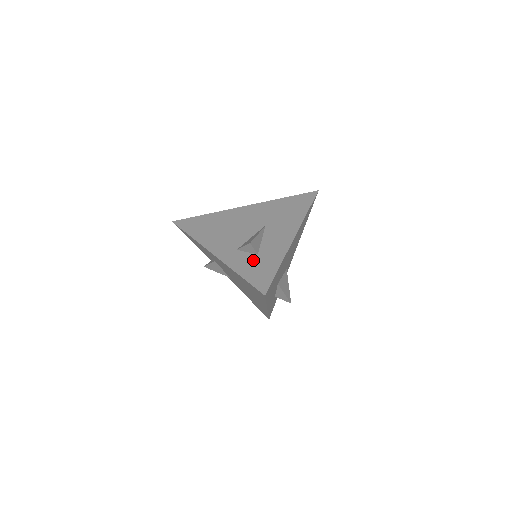
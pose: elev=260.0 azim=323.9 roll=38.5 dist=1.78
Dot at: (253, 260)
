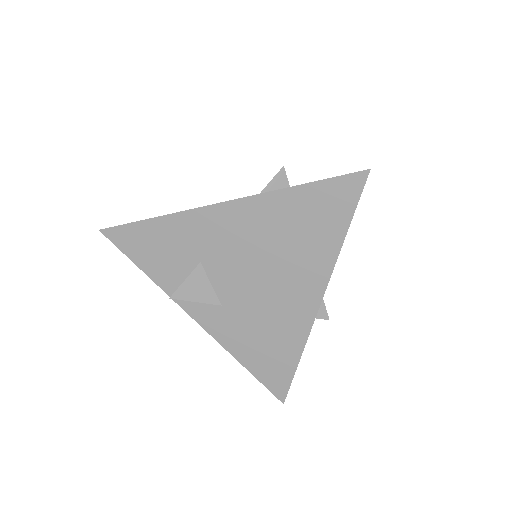
Dot at: occluded
